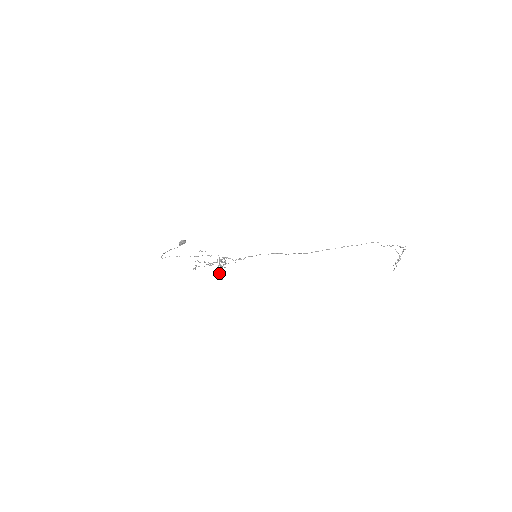
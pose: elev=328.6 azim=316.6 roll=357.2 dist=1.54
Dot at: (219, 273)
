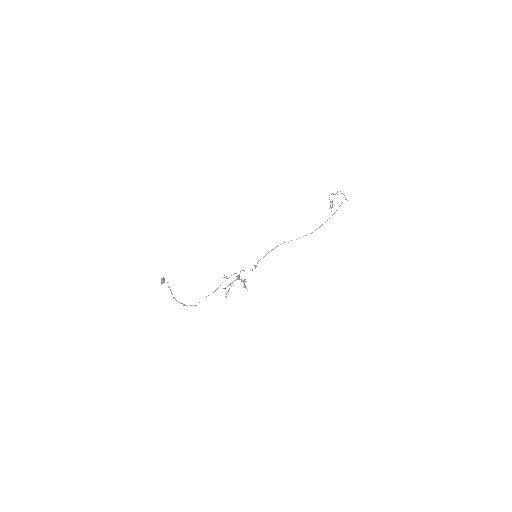
Dot at: (246, 287)
